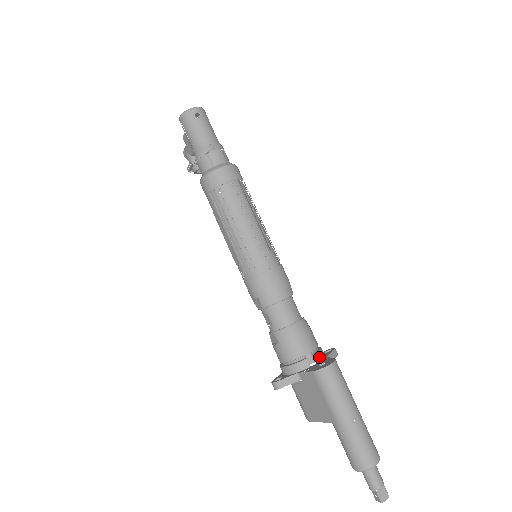
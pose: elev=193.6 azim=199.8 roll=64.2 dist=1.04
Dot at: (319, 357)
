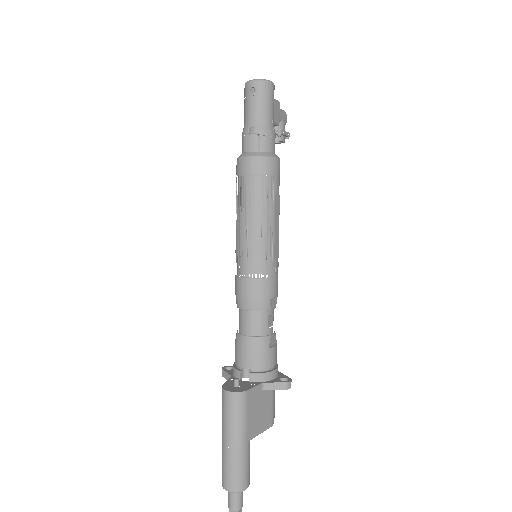
Dot at: (235, 379)
